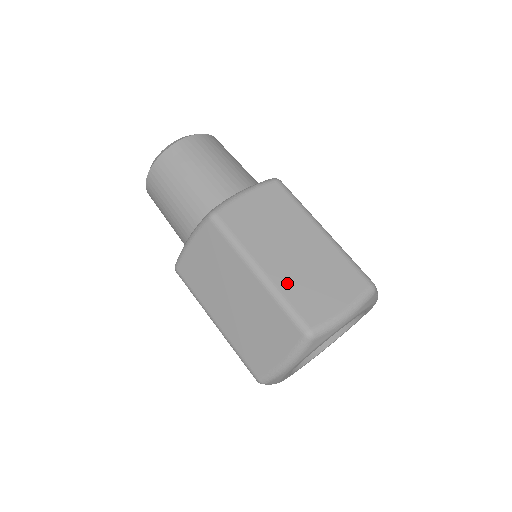
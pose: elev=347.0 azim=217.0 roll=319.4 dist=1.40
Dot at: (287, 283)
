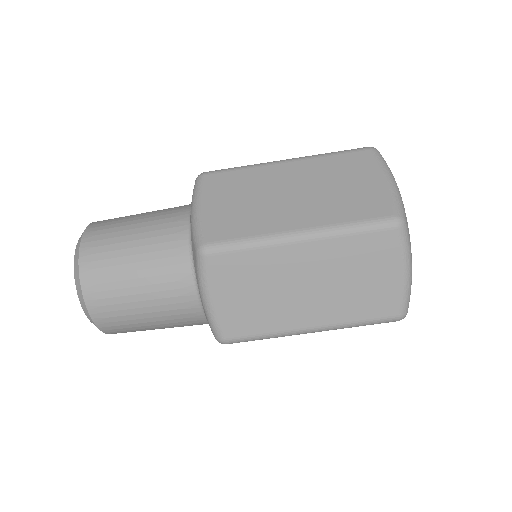
Dot at: occluded
